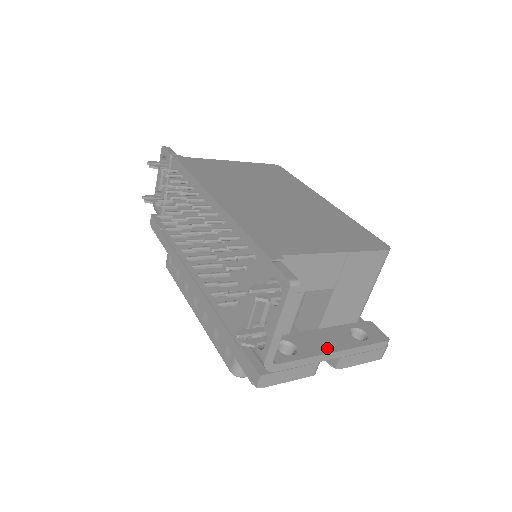
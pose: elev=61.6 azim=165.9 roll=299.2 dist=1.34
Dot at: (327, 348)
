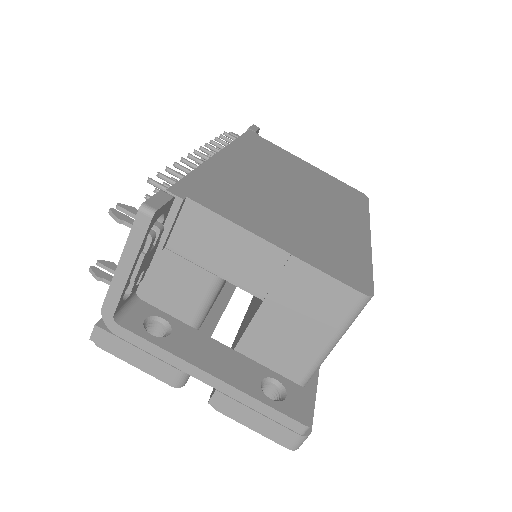
Dot at: (205, 363)
